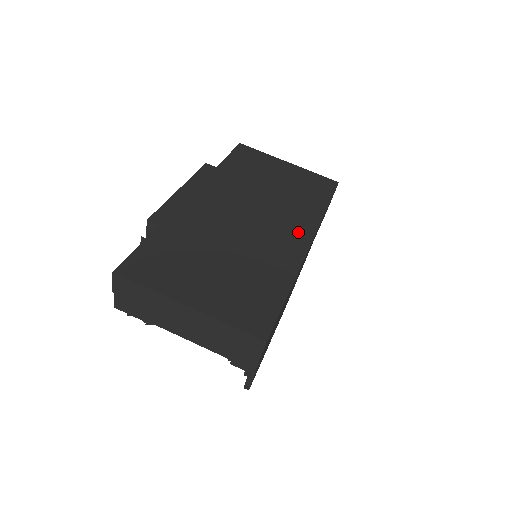
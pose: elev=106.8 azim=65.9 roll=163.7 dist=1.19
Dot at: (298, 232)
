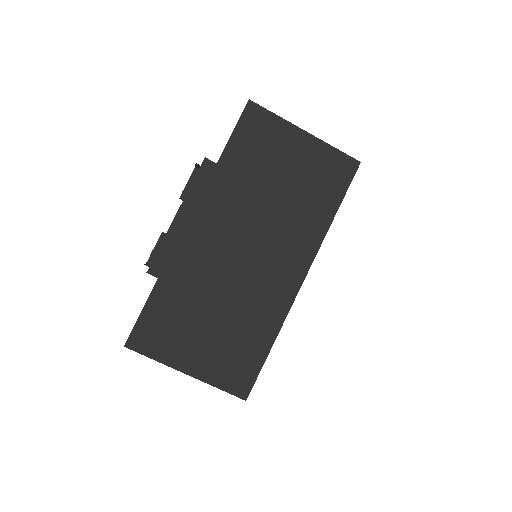
Dot at: (294, 265)
